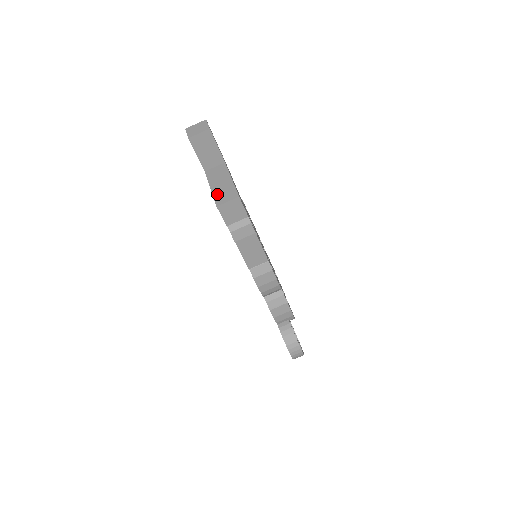
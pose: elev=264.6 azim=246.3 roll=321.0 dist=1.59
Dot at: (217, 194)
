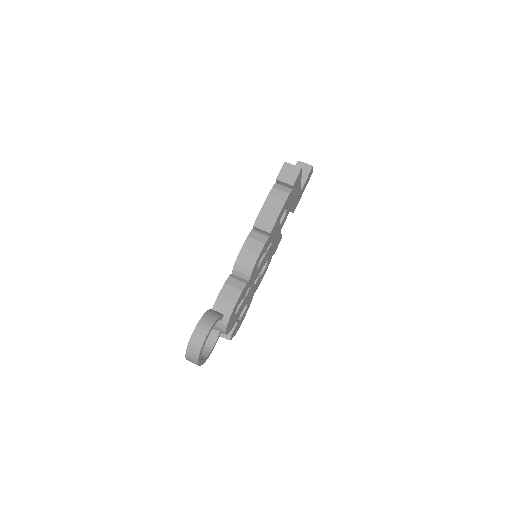
Dot at: occluded
